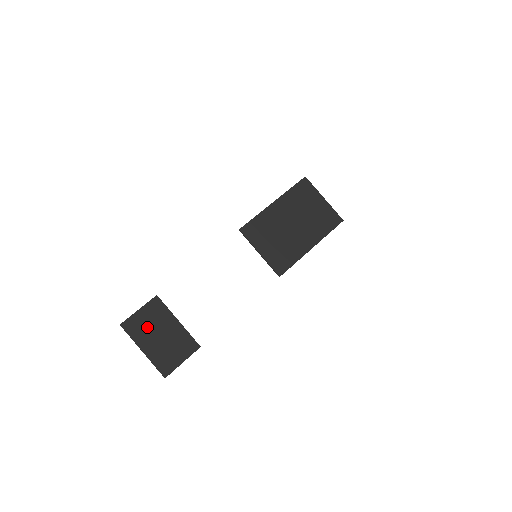
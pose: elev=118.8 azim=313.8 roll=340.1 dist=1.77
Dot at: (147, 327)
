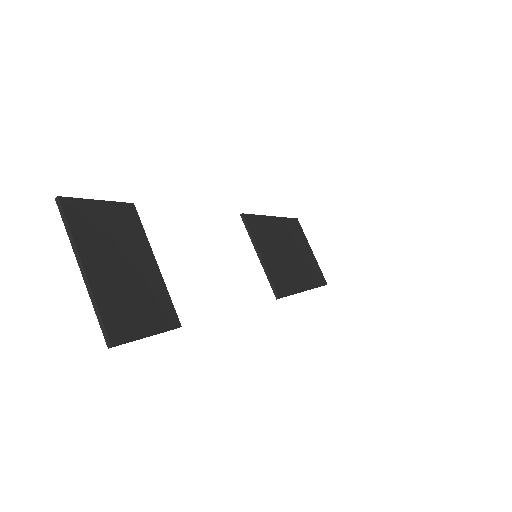
Dot at: (105, 236)
